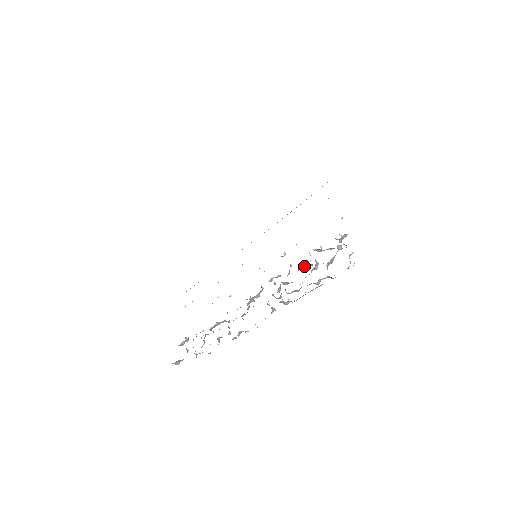
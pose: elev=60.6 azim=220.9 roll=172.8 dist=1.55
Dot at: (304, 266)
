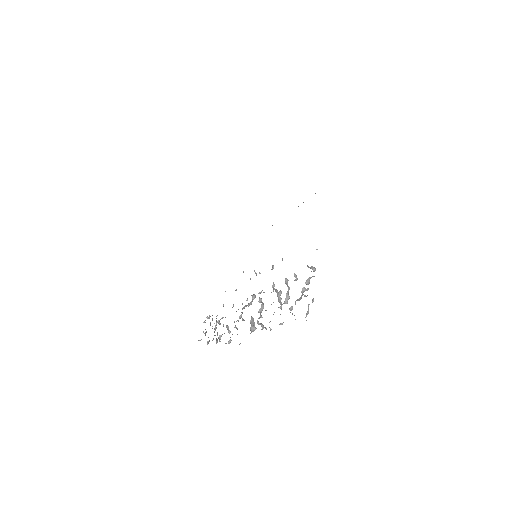
Dot at: (280, 294)
